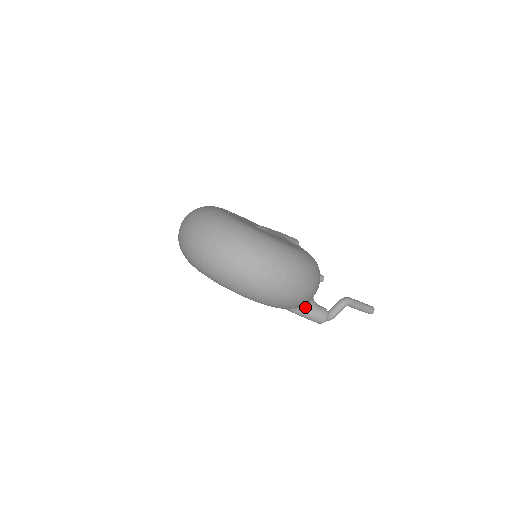
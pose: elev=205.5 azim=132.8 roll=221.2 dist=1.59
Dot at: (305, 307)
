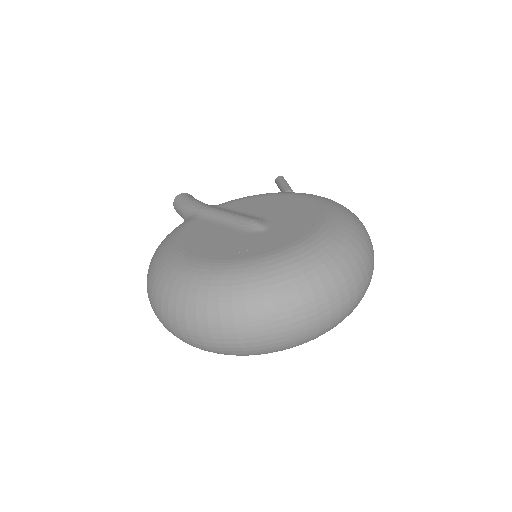
Dot at: occluded
